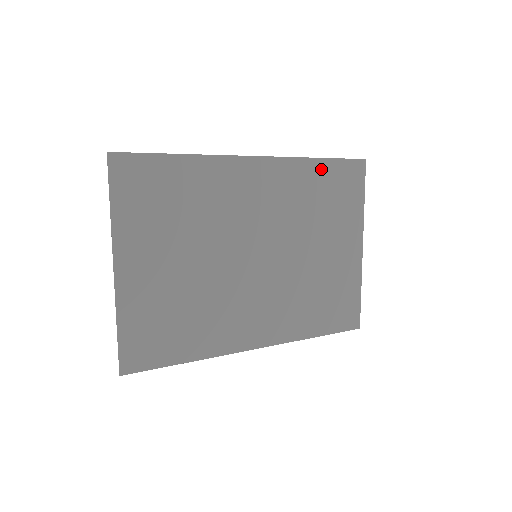
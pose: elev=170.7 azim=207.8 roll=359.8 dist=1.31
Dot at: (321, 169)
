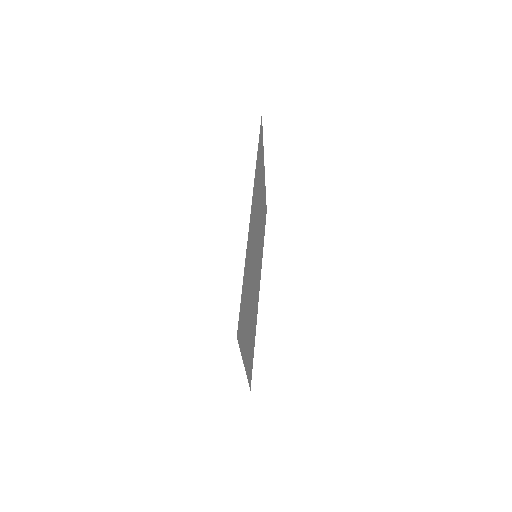
Dot at: (258, 159)
